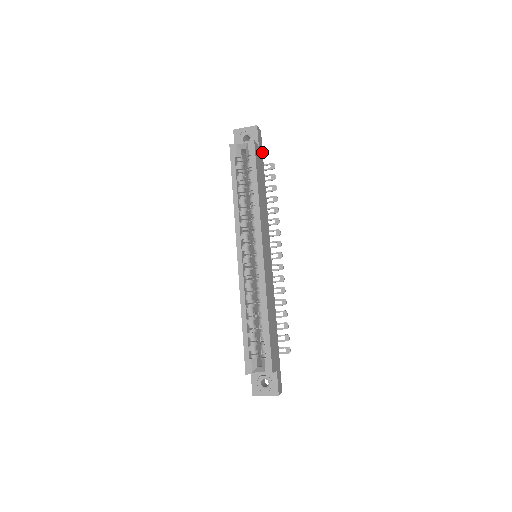
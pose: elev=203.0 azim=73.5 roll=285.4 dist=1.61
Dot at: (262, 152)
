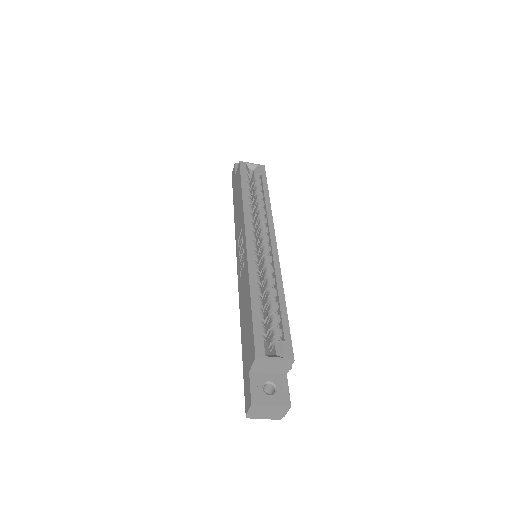
Dot at: occluded
